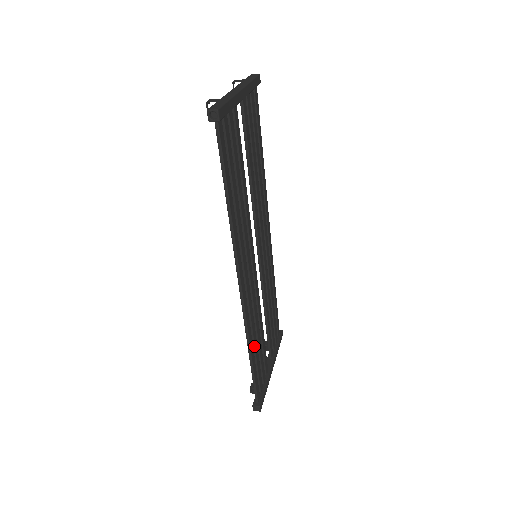
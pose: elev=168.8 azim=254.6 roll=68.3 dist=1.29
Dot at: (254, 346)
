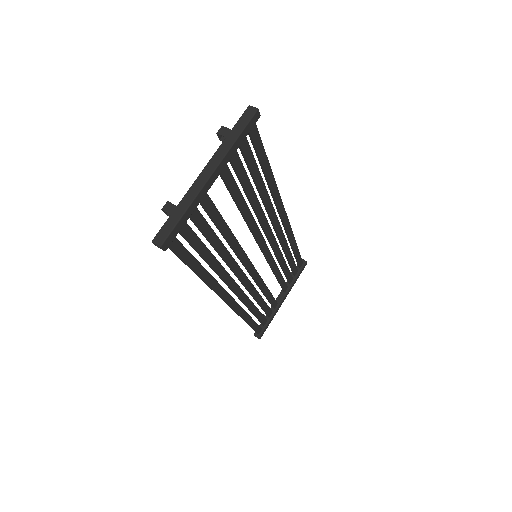
Dot at: (251, 312)
